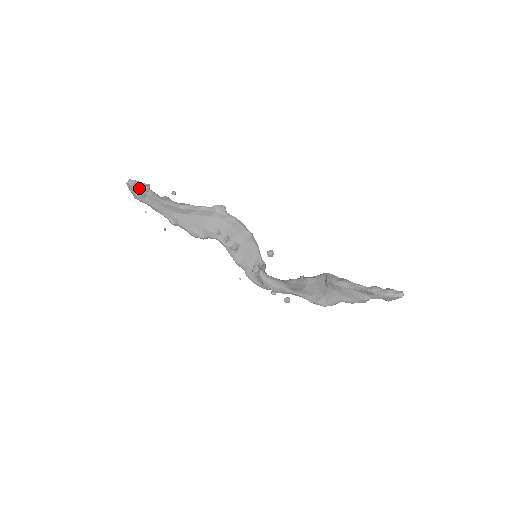
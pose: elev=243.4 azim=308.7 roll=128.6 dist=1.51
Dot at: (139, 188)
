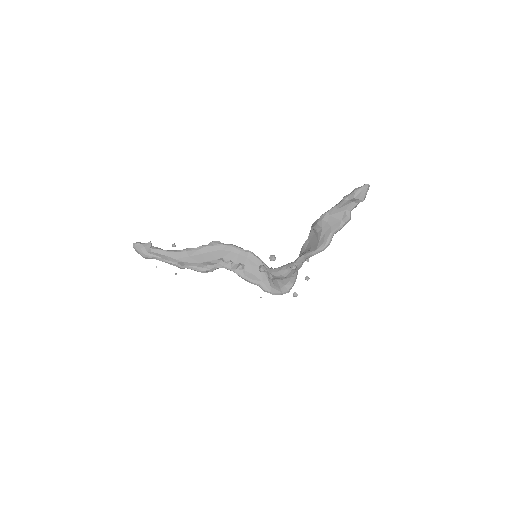
Dot at: (143, 246)
